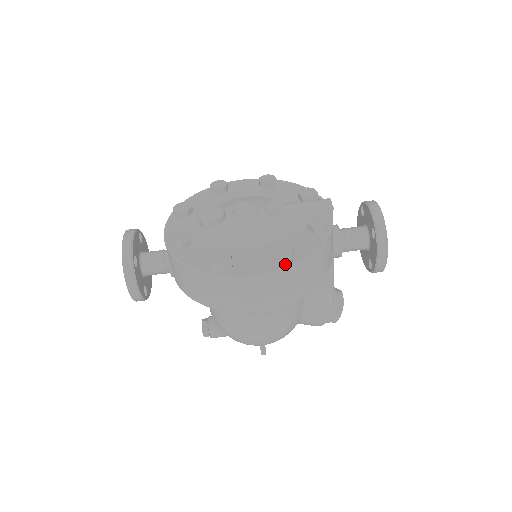
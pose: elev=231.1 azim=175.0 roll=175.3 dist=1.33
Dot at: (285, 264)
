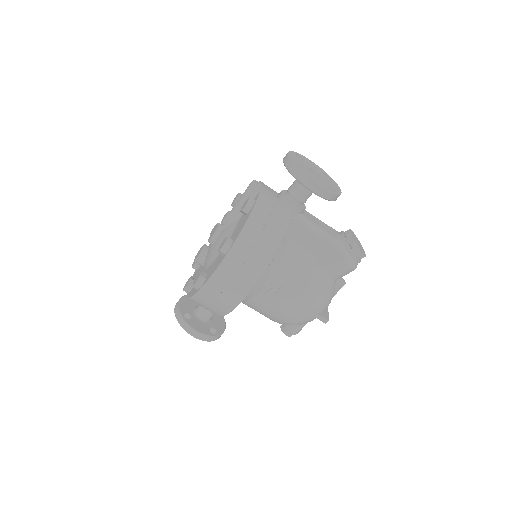
Dot at: (227, 252)
